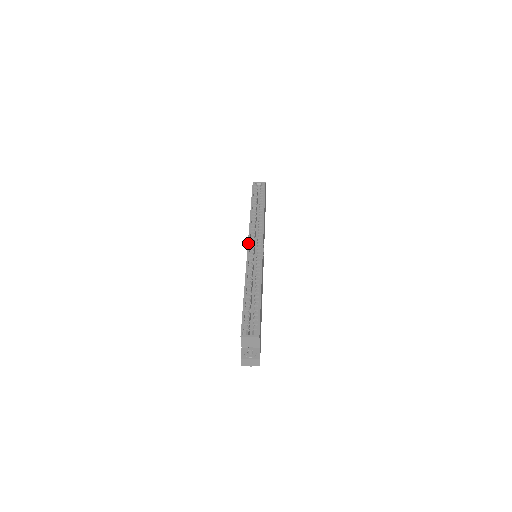
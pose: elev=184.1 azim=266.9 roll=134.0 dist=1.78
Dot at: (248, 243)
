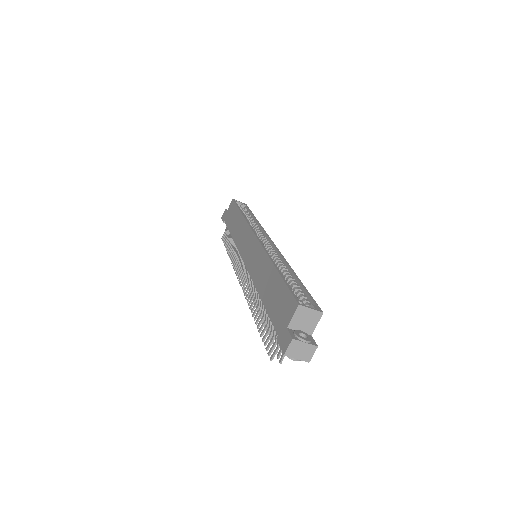
Dot at: (255, 234)
